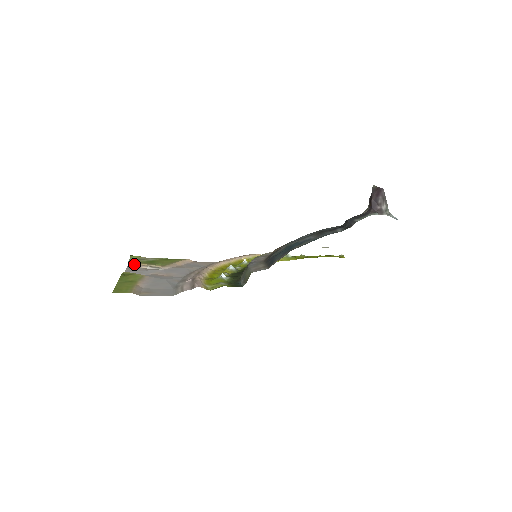
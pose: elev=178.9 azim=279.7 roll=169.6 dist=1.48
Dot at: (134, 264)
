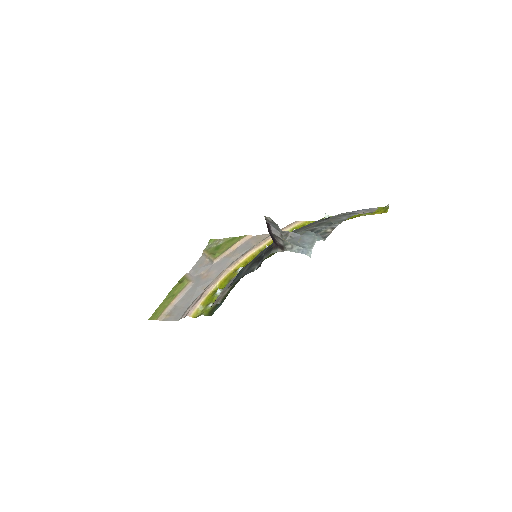
Dot at: (204, 255)
